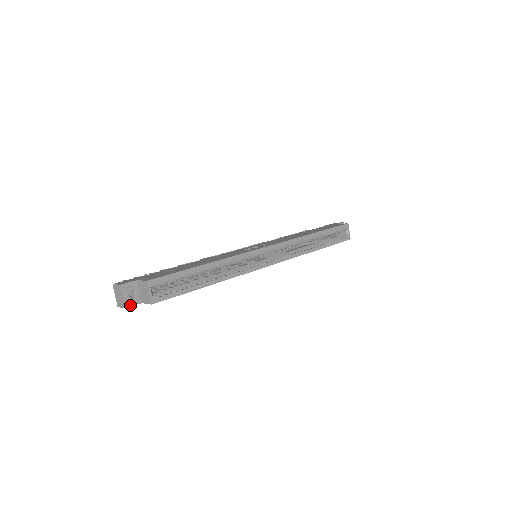
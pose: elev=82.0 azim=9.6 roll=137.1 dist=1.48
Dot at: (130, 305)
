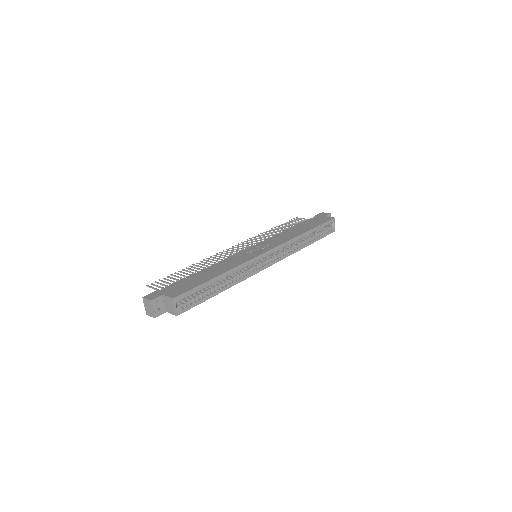
Dot at: (158, 315)
